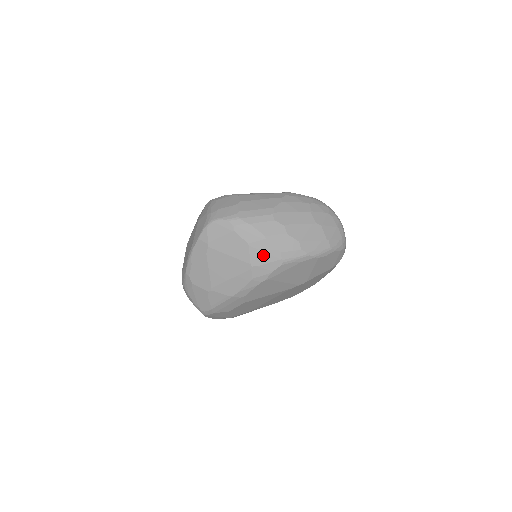
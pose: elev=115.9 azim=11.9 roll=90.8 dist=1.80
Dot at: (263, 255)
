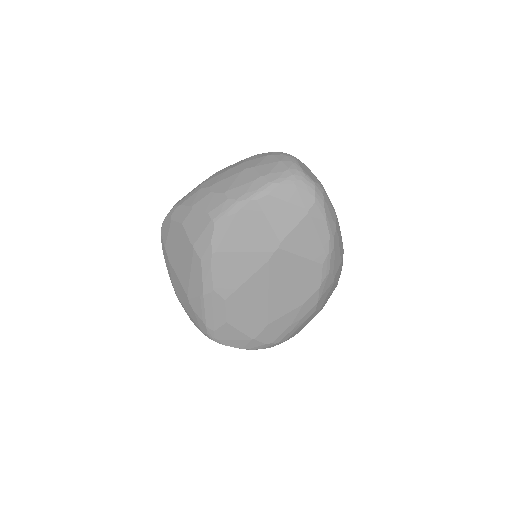
Dot at: (196, 227)
